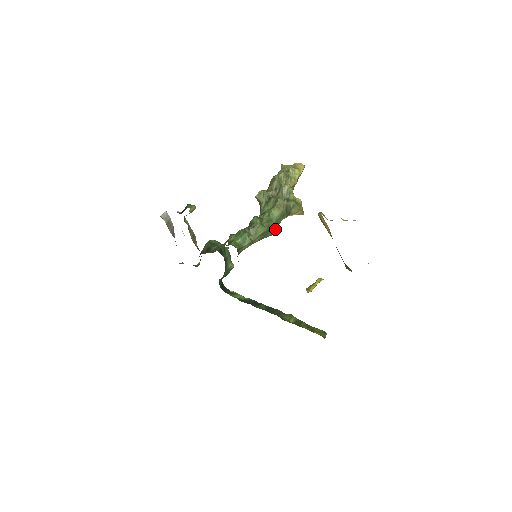
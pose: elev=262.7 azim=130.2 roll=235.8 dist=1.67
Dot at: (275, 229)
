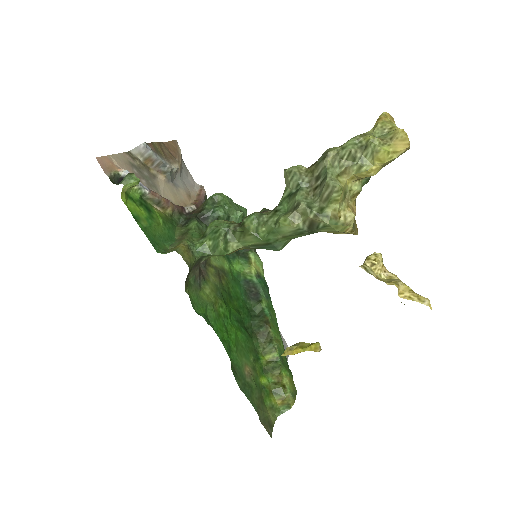
Dot at: (281, 245)
